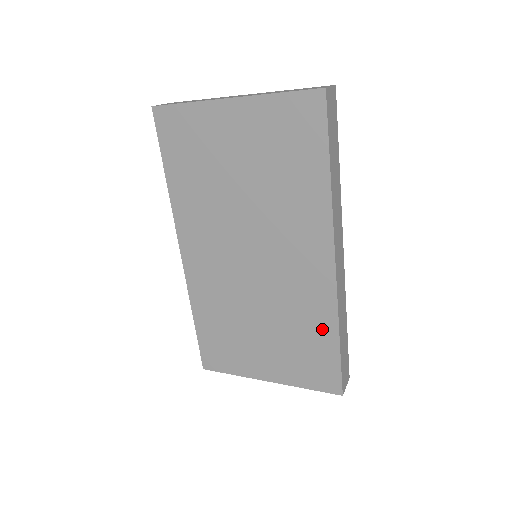
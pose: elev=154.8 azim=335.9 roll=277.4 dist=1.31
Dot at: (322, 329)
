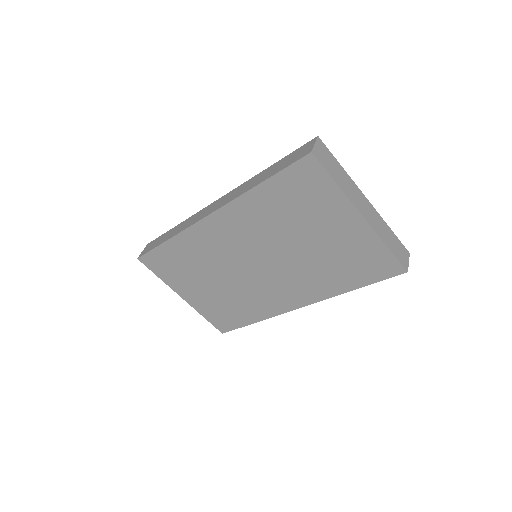
Dot at: (251, 314)
